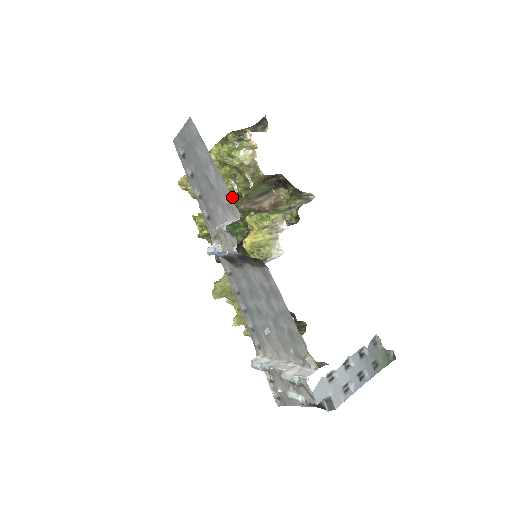
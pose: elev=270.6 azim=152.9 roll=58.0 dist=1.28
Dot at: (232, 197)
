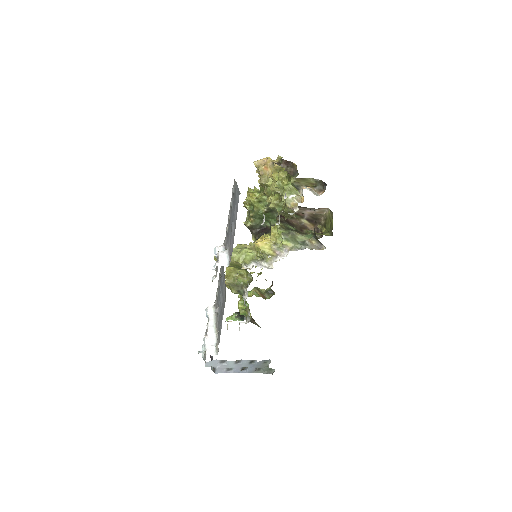
Dot at: occluded
